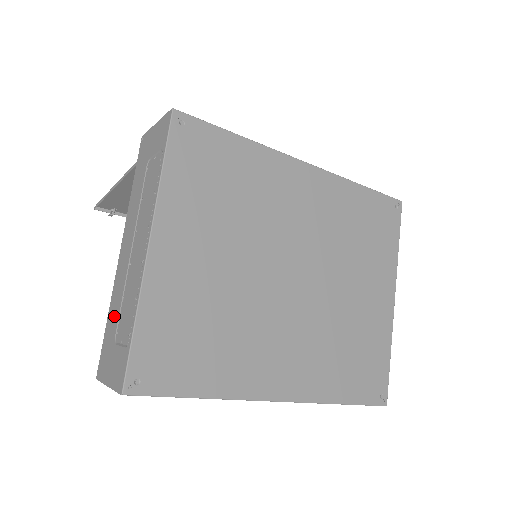
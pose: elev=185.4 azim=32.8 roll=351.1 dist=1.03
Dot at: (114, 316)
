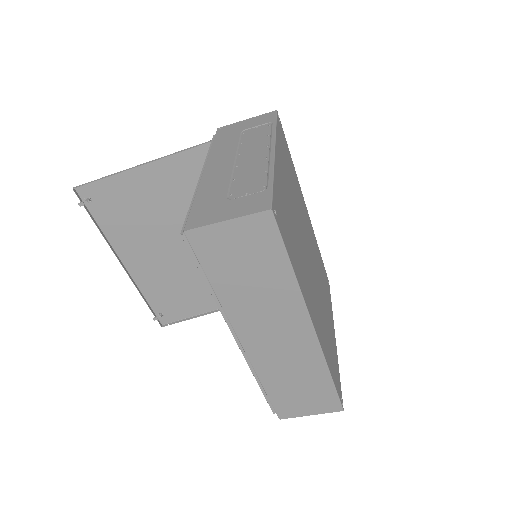
Dot at: (216, 192)
